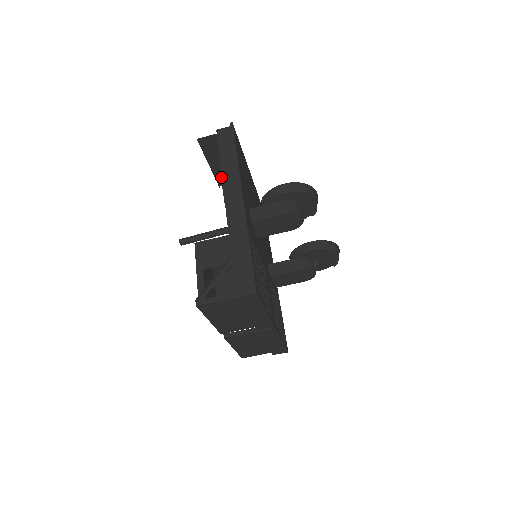
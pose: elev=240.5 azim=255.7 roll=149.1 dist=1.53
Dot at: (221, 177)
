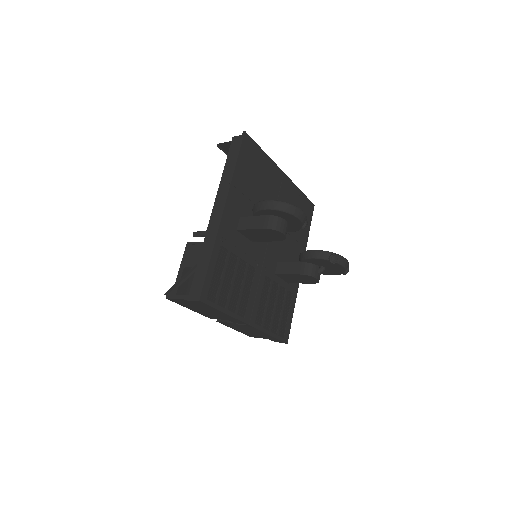
Dot at: occluded
